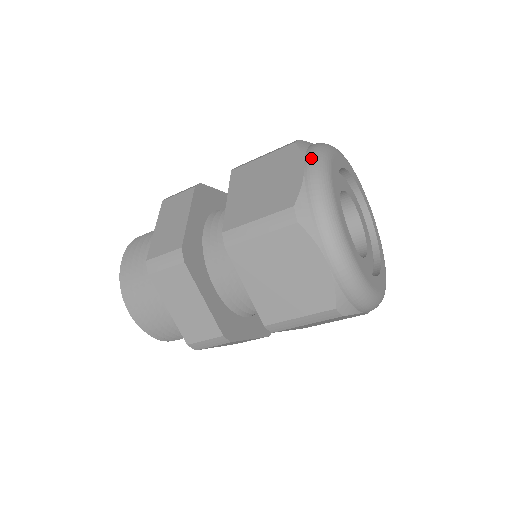
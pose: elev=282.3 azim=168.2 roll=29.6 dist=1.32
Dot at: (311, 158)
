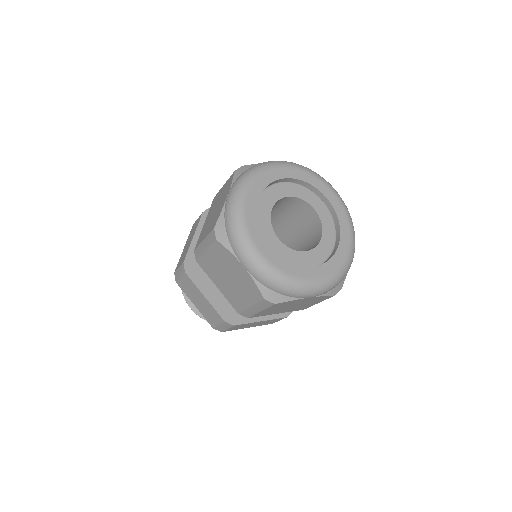
Dot at: (240, 256)
